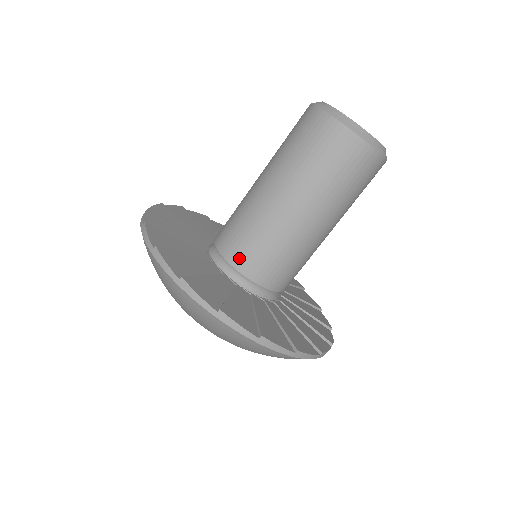
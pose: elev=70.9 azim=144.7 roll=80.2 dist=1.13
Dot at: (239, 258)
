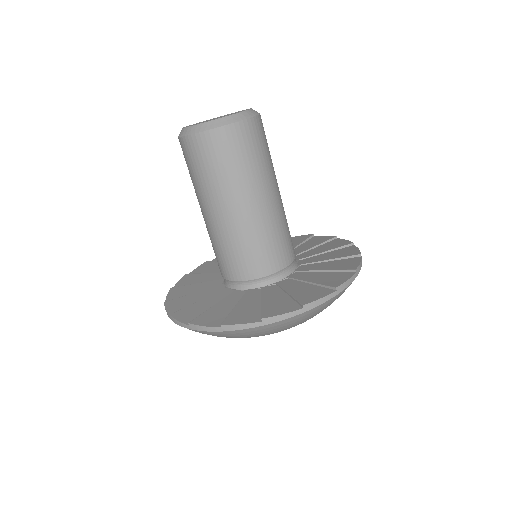
Dot at: (272, 264)
